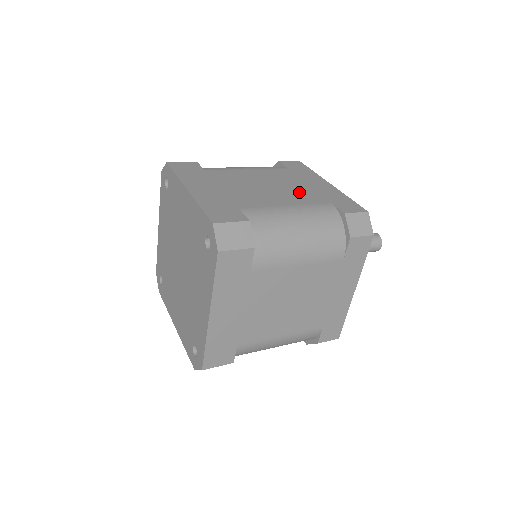
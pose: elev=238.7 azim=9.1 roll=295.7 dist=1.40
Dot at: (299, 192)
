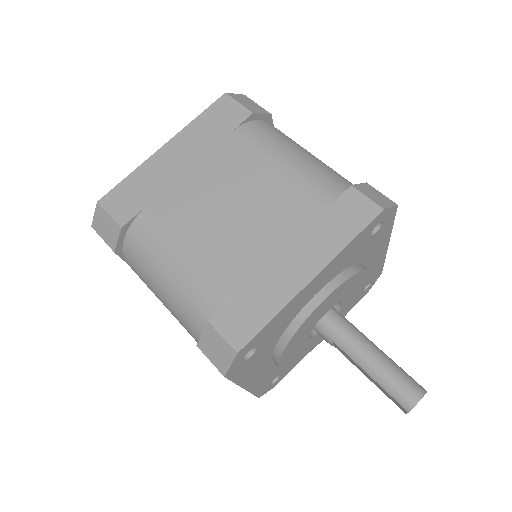
Dot at: occluded
